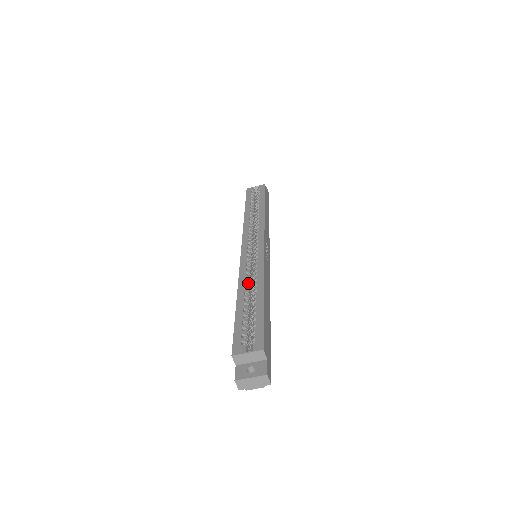
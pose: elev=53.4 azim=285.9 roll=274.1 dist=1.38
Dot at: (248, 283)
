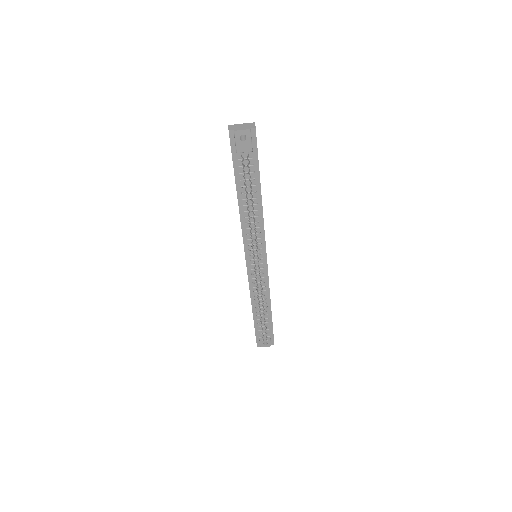
Dot at: occluded
